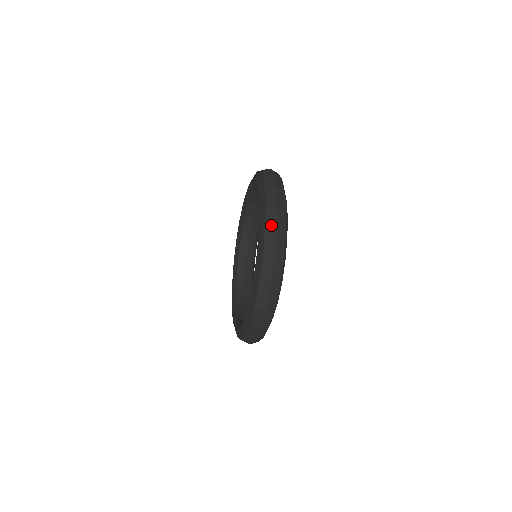
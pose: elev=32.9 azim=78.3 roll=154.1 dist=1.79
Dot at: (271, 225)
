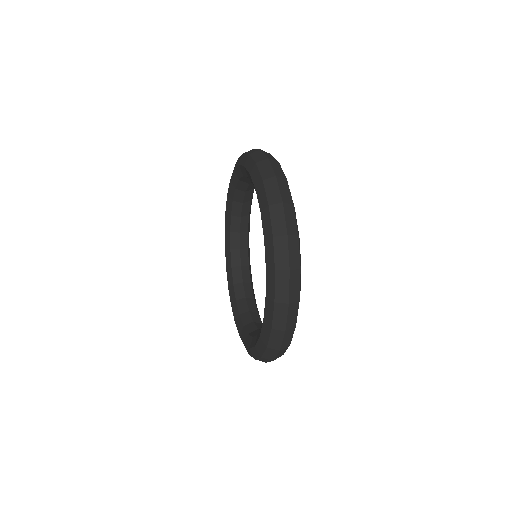
Dot at: (275, 345)
